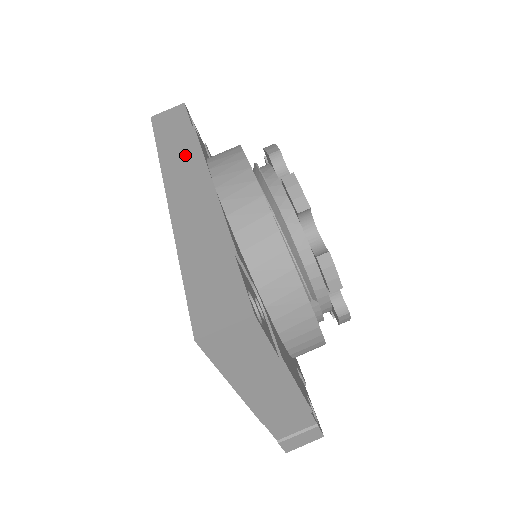
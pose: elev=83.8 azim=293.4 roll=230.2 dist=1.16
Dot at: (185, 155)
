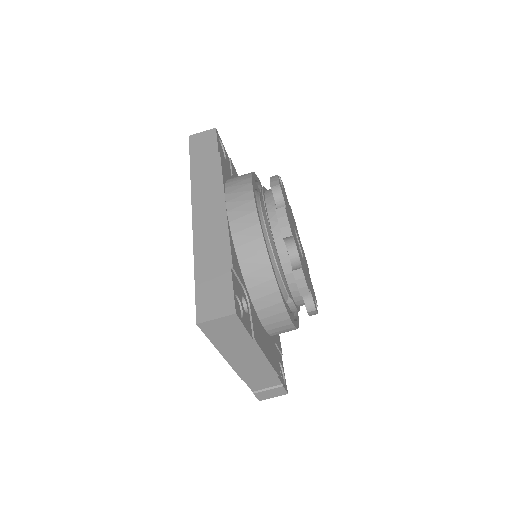
Dot at: (210, 178)
